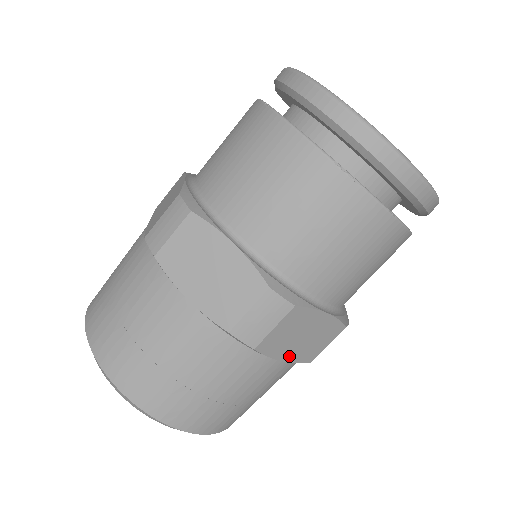
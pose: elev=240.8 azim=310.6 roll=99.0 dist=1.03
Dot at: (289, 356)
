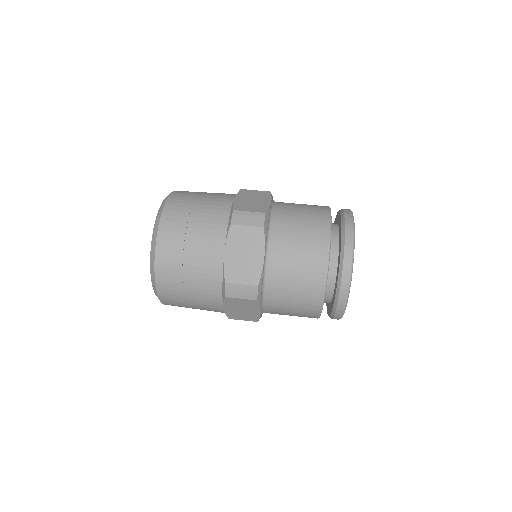
Dot at: (229, 257)
